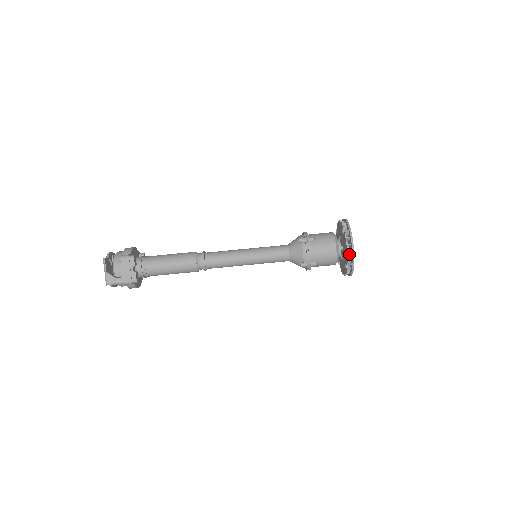
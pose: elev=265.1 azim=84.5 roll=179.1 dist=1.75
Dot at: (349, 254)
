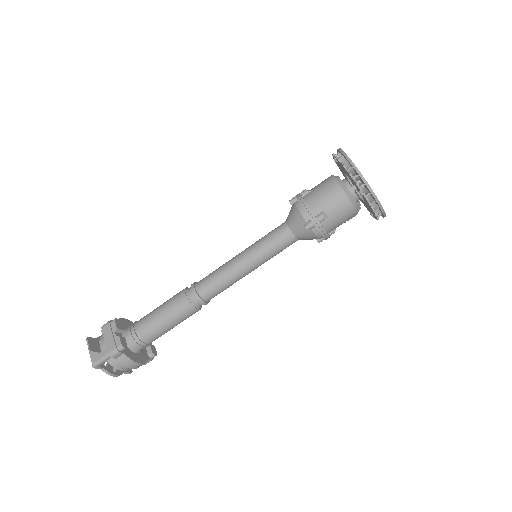
Dot at: occluded
